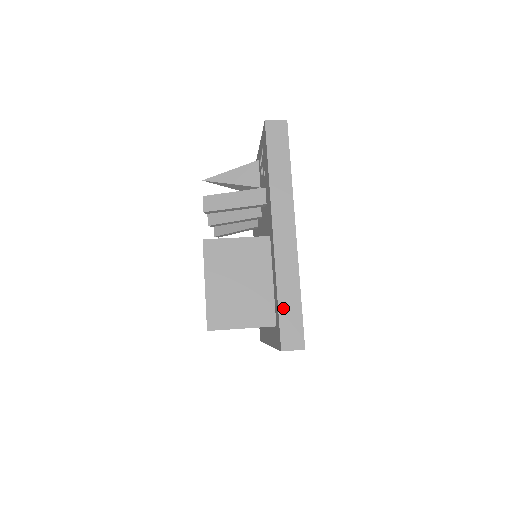
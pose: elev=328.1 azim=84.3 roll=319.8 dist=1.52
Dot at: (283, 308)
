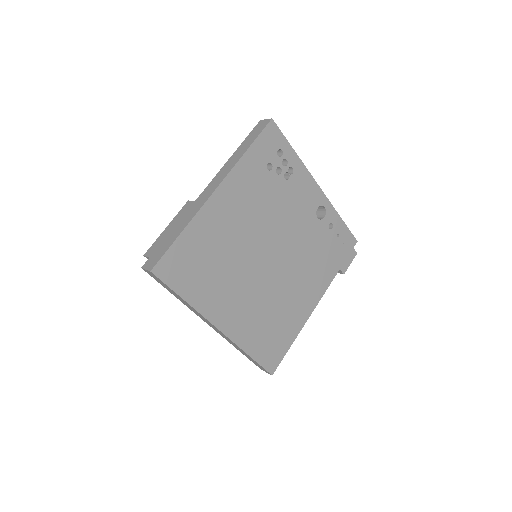
Dot at: (166, 239)
